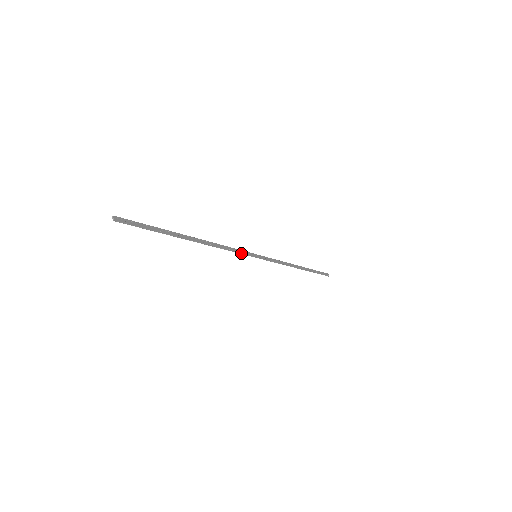
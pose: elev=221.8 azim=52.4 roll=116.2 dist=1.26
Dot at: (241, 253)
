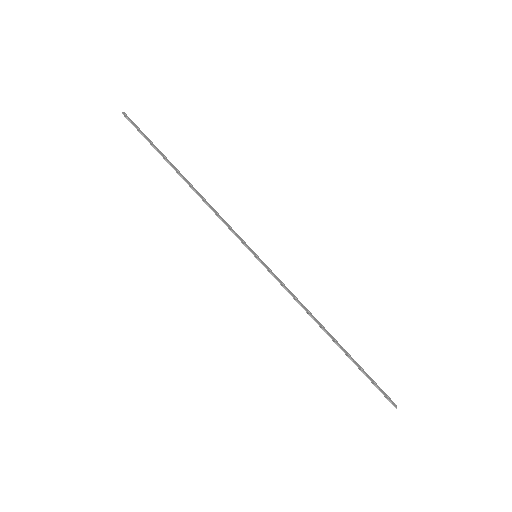
Dot at: (235, 234)
